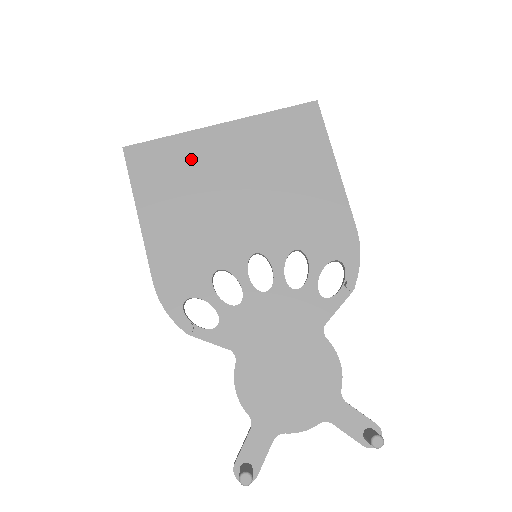
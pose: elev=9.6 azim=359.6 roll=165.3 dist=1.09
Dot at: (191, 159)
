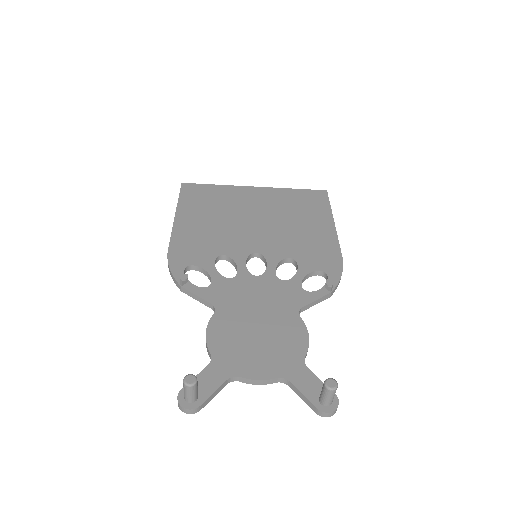
Dot at: (227, 197)
